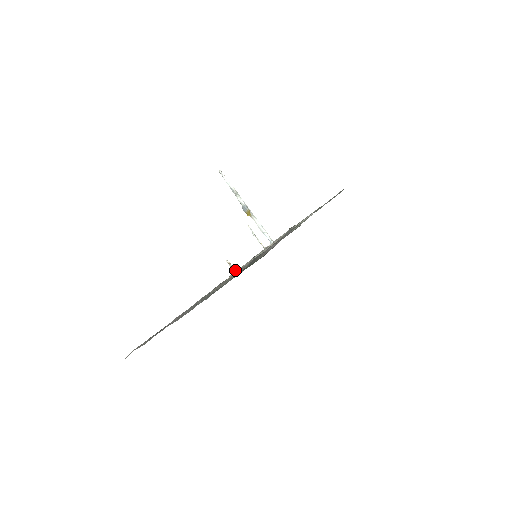
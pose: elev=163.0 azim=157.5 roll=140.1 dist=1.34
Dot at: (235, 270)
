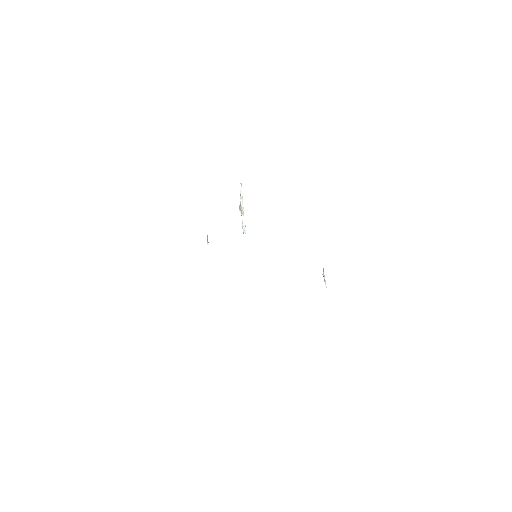
Dot at: (207, 242)
